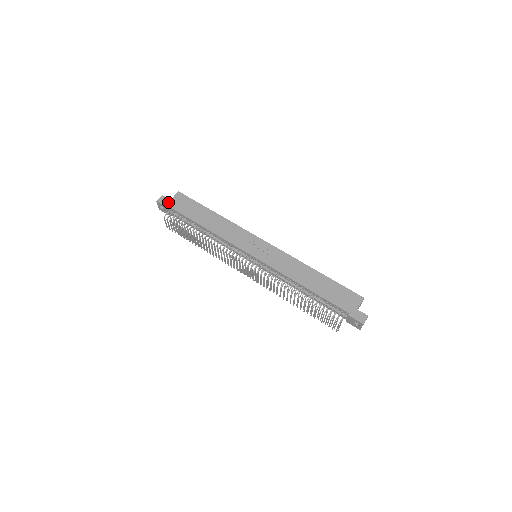
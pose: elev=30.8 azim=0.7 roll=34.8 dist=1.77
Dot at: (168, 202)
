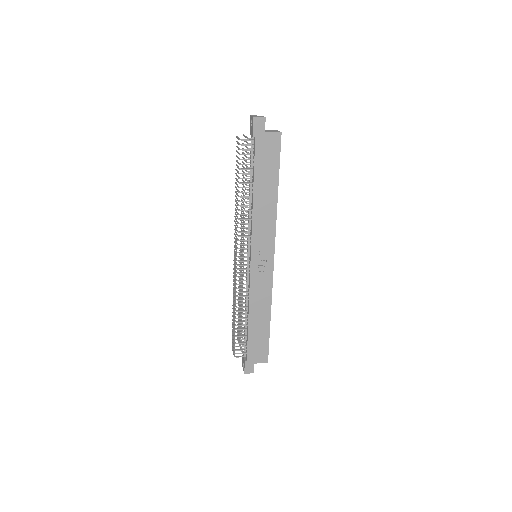
Dot at: (260, 132)
